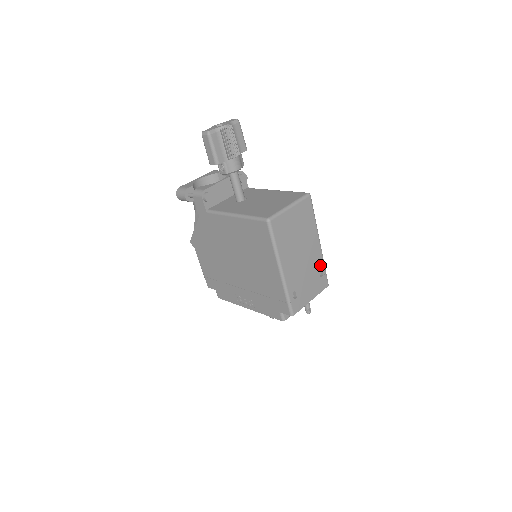
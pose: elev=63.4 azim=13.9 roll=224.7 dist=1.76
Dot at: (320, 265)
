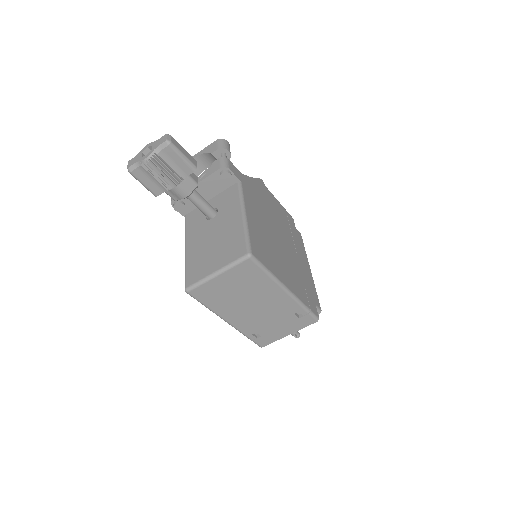
Dot at: (295, 309)
